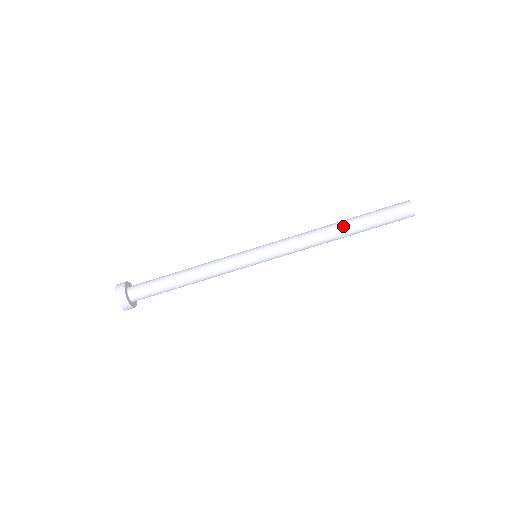
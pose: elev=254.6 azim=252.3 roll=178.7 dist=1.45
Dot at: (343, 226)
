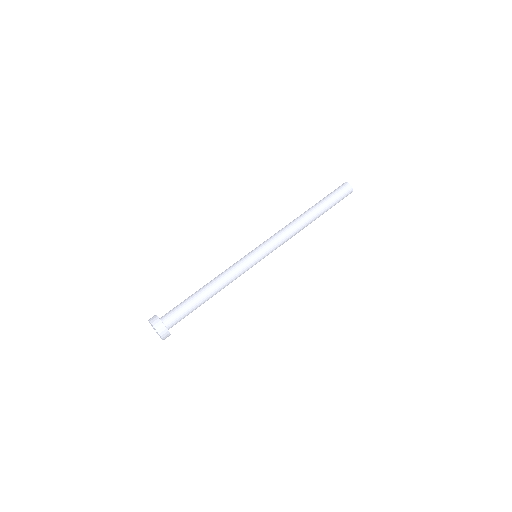
Dot at: occluded
